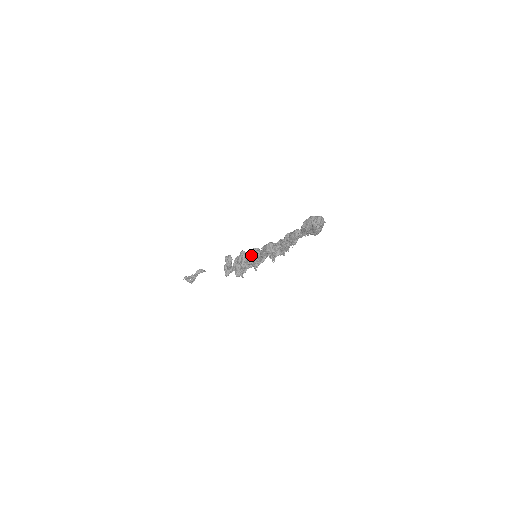
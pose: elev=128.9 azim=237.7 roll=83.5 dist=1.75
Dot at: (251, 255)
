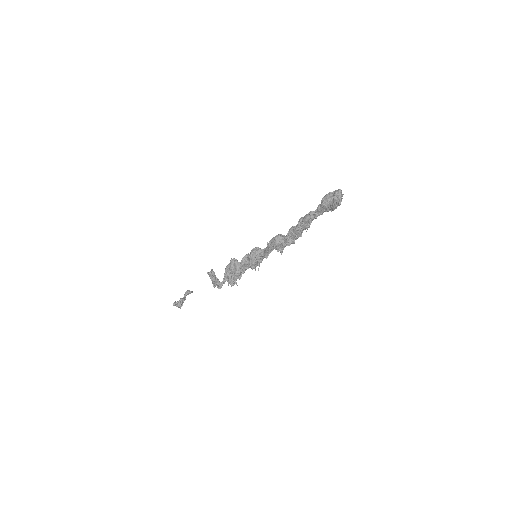
Dot at: (253, 255)
